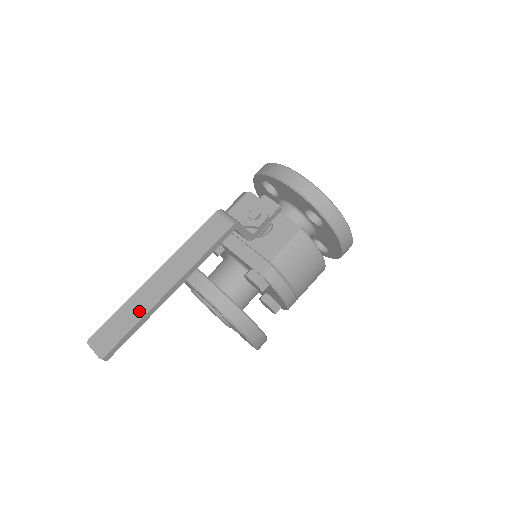
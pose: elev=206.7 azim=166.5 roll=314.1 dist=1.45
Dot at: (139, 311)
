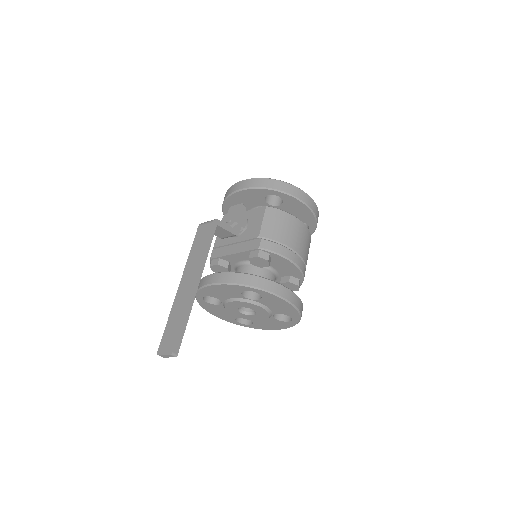
Dot at: (181, 309)
